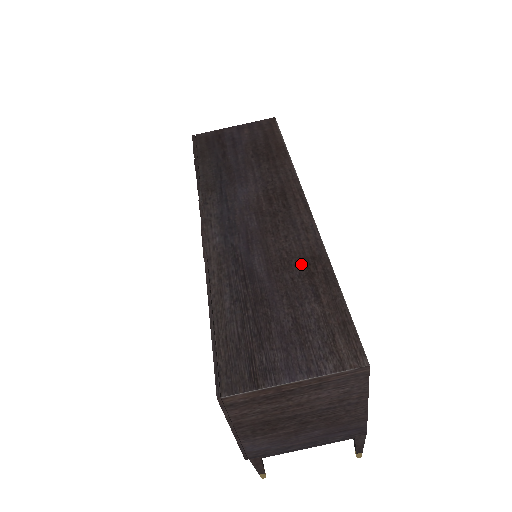
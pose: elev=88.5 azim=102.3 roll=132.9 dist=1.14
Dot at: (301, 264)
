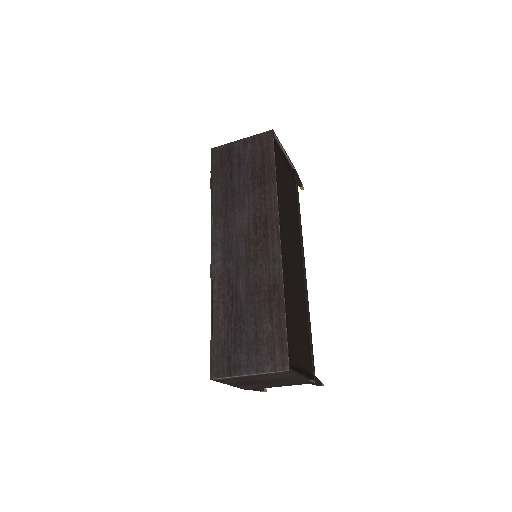
Dot at: (266, 291)
